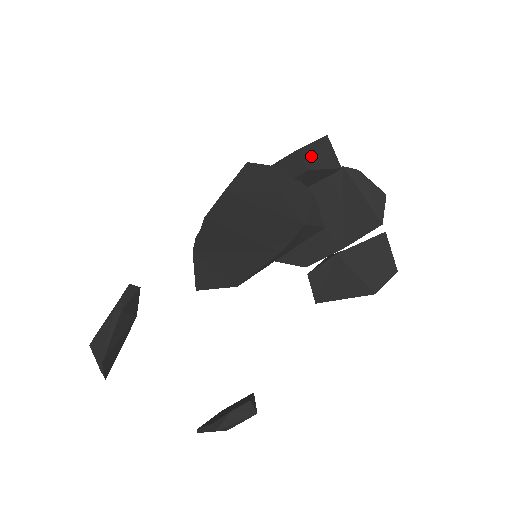
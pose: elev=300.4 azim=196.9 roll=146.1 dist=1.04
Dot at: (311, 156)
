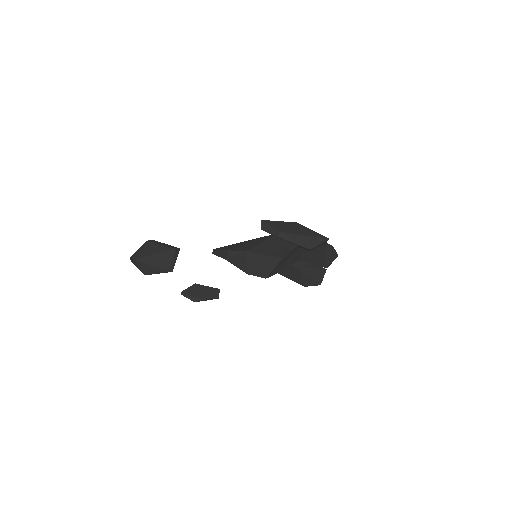
Dot at: occluded
